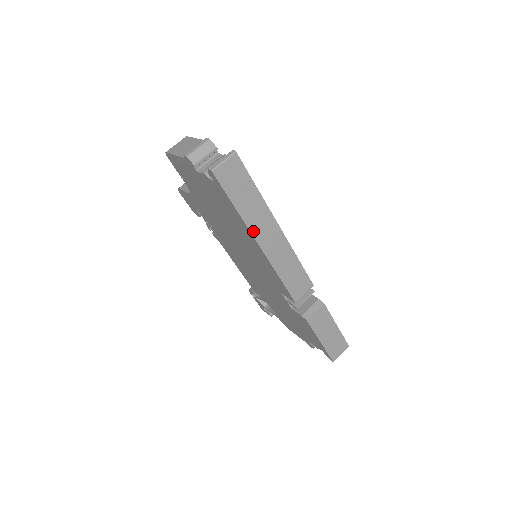
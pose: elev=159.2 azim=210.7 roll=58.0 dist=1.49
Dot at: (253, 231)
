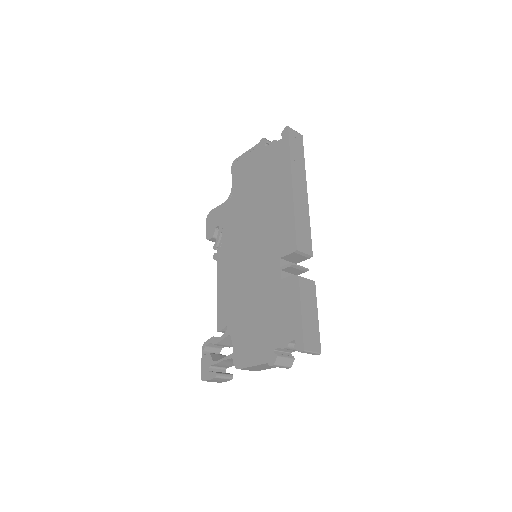
Dot at: (293, 174)
